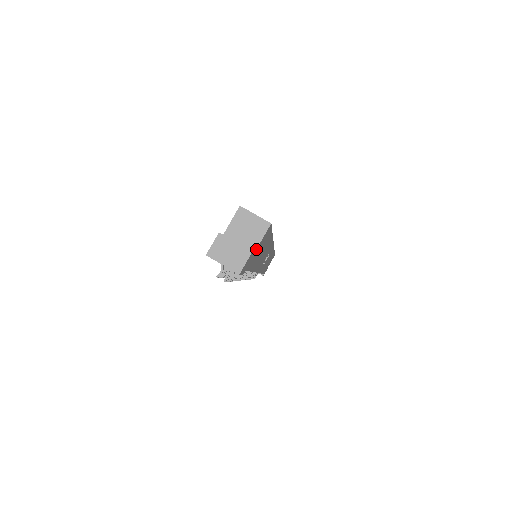
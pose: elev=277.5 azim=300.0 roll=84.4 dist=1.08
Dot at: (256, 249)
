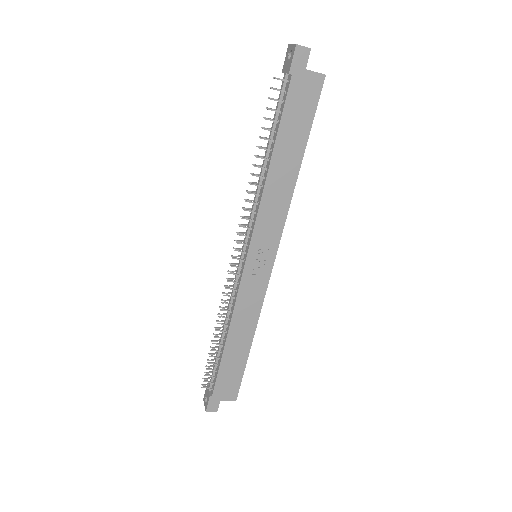
Dot at: (308, 71)
